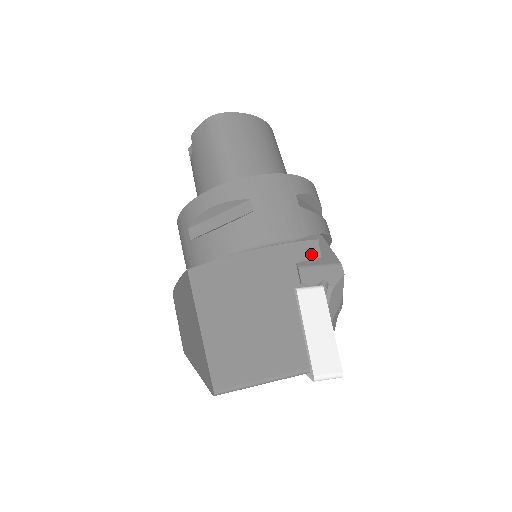
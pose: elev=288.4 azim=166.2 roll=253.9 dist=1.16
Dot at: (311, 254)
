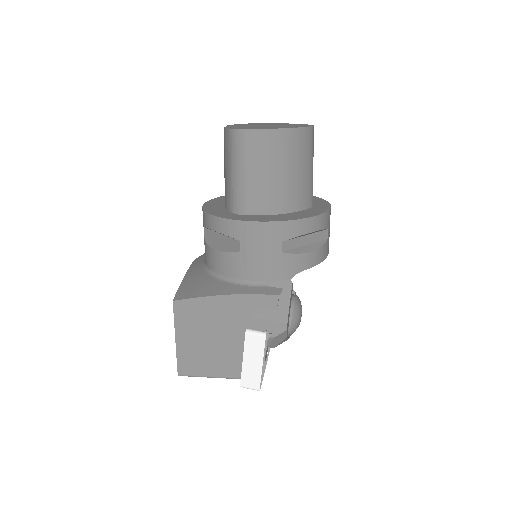
Dot at: (269, 306)
